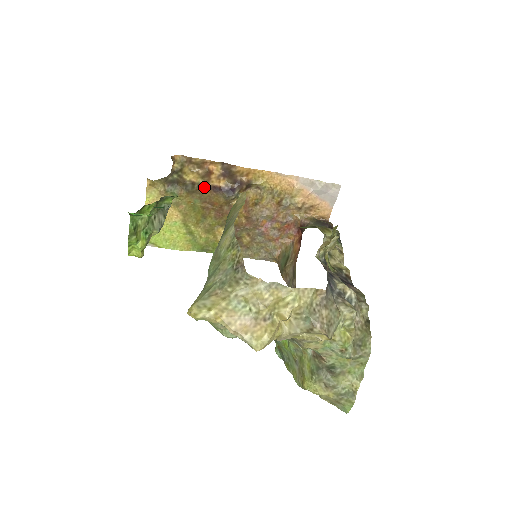
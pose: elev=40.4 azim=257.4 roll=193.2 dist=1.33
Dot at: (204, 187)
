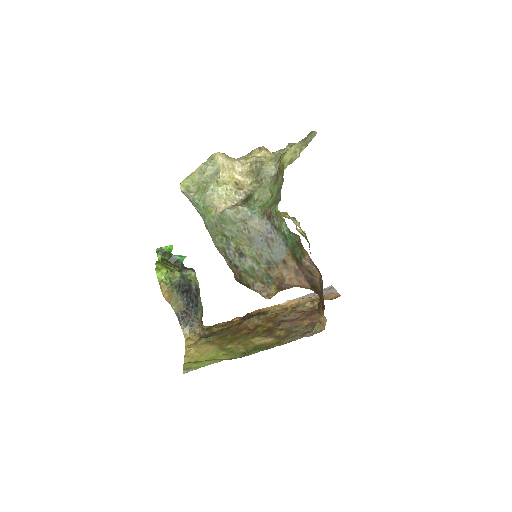
Dot at: (231, 328)
